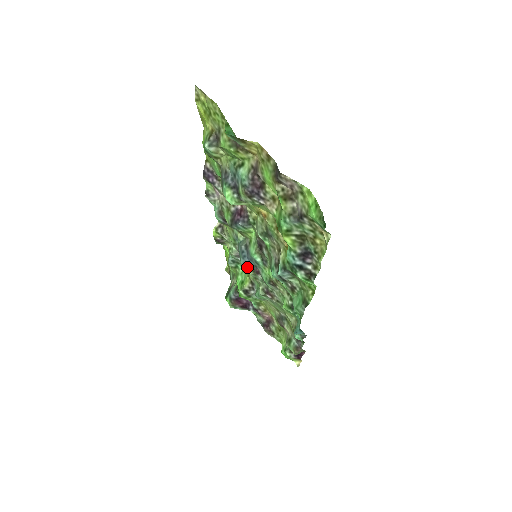
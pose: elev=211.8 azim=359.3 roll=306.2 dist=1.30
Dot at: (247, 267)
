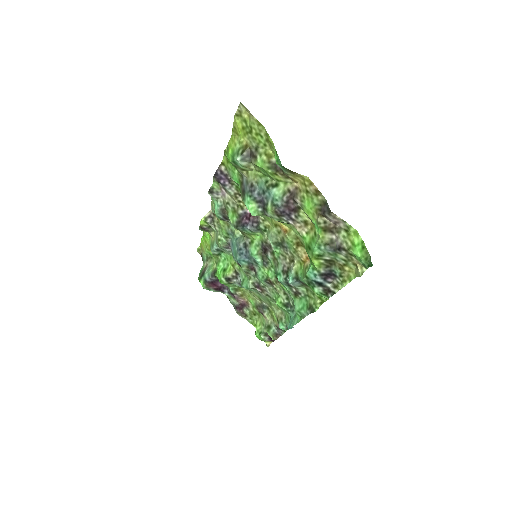
Dot at: (242, 263)
